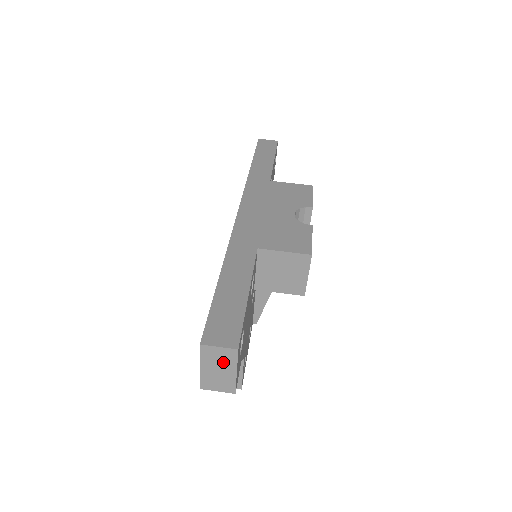
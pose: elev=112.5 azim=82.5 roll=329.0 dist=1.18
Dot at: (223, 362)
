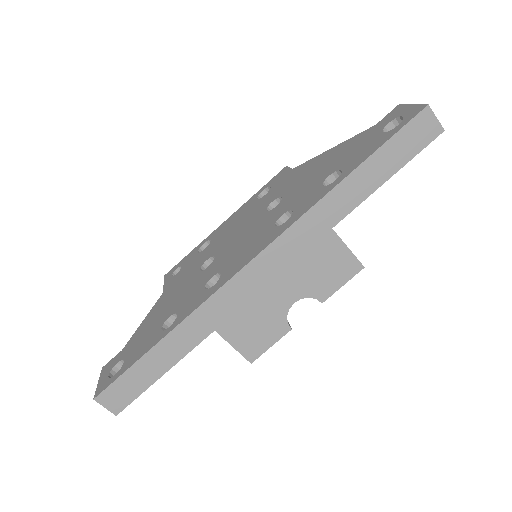
Dot at: occluded
